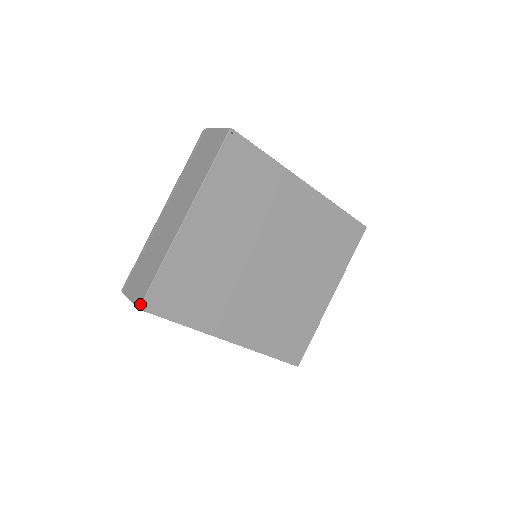
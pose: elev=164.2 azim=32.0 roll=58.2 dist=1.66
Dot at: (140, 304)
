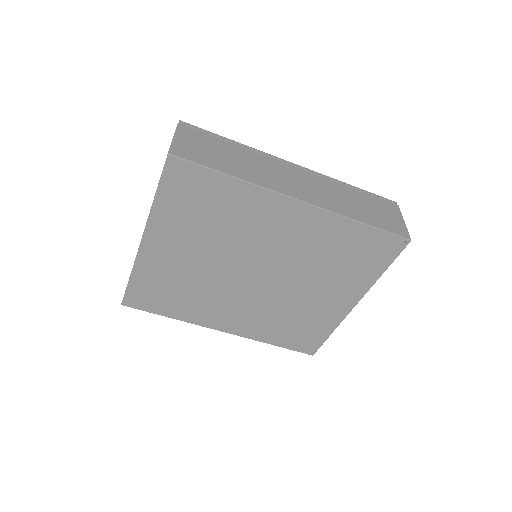
Dot at: (122, 301)
